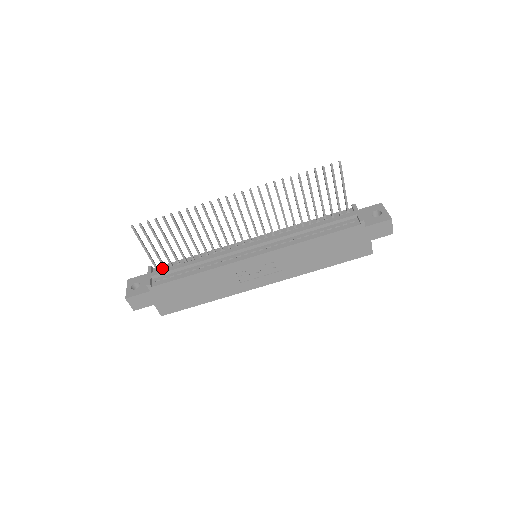
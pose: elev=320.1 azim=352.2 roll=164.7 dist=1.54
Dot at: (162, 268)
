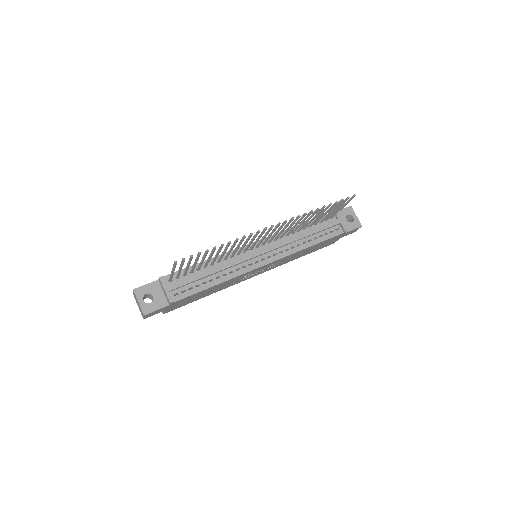
Dot at: (174, 277)
